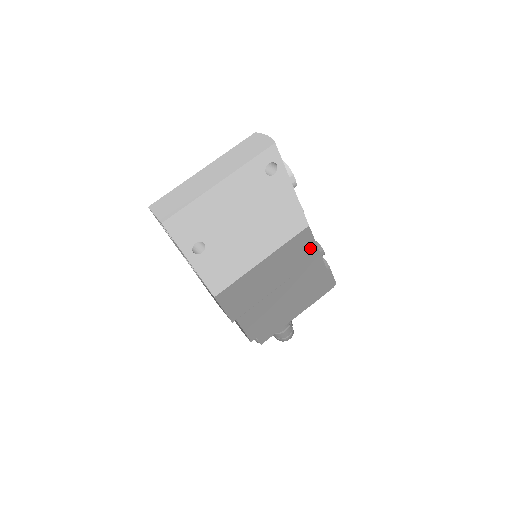
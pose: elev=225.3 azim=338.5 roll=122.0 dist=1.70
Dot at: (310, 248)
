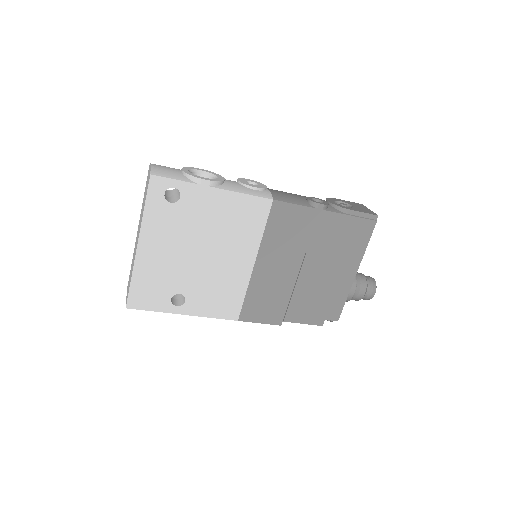
Dot at: (299, 215)
